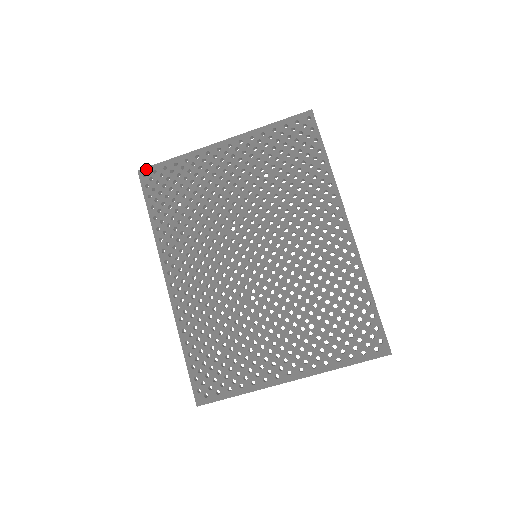
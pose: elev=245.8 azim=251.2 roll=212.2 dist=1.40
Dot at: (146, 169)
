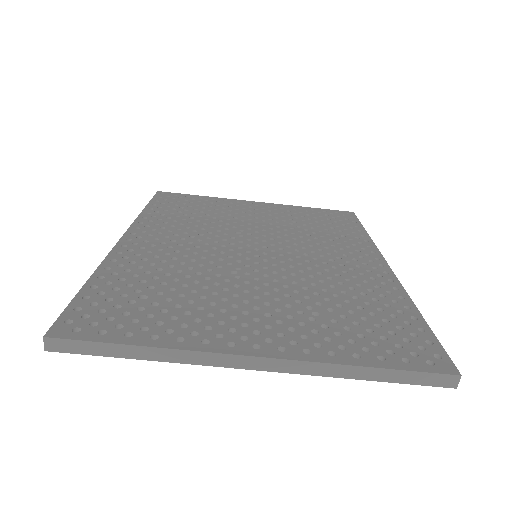
Dot at: (167, 192)
